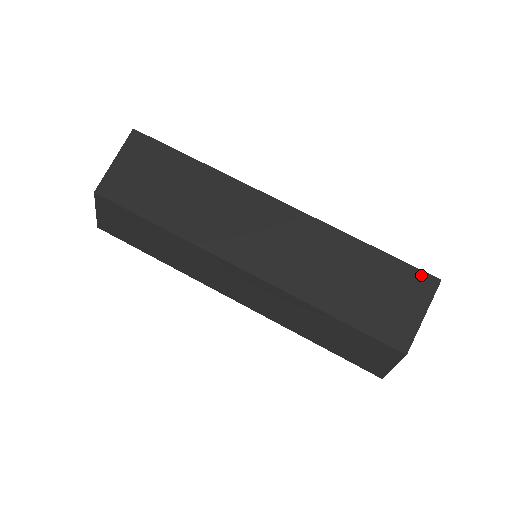
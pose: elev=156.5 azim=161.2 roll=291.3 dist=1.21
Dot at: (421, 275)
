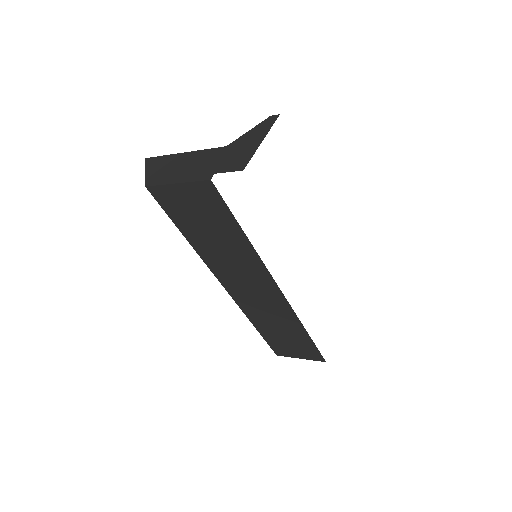
Dot at: (319, 356)
